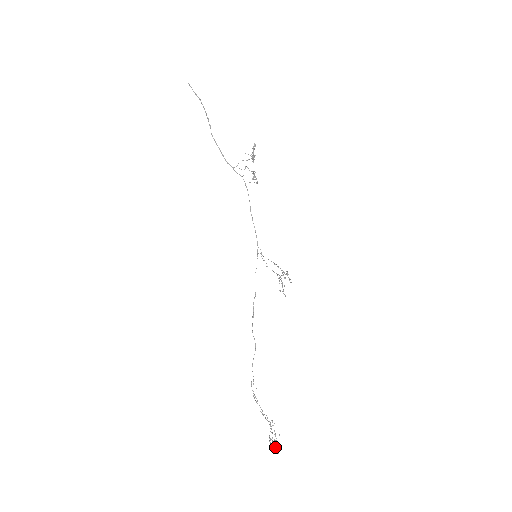
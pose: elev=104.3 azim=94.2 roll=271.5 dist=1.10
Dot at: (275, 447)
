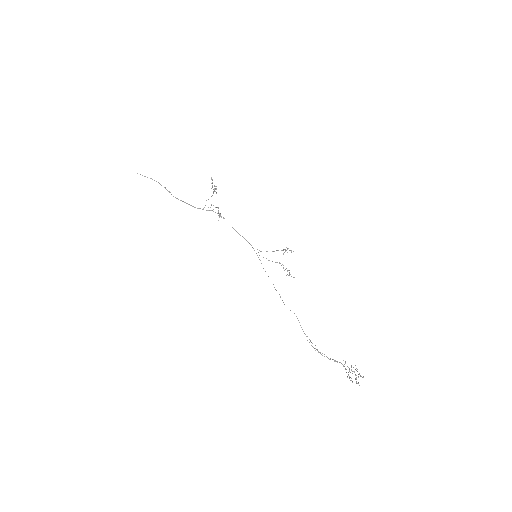
Dot at: (358, 374)
